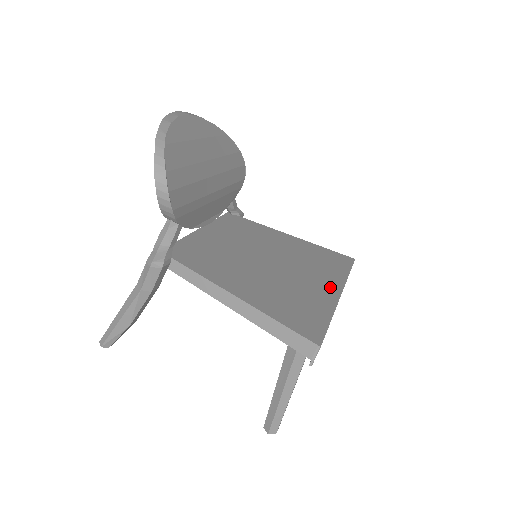
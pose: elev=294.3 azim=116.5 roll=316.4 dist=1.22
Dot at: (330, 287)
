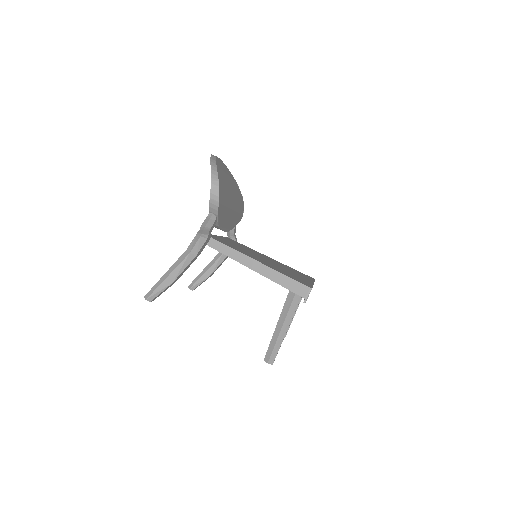
Dot at: (306, 279)
